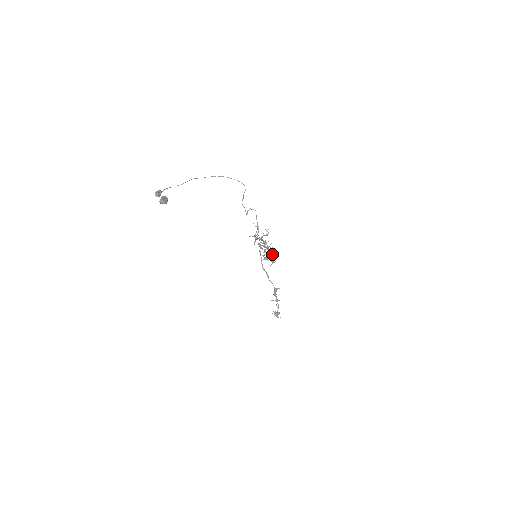
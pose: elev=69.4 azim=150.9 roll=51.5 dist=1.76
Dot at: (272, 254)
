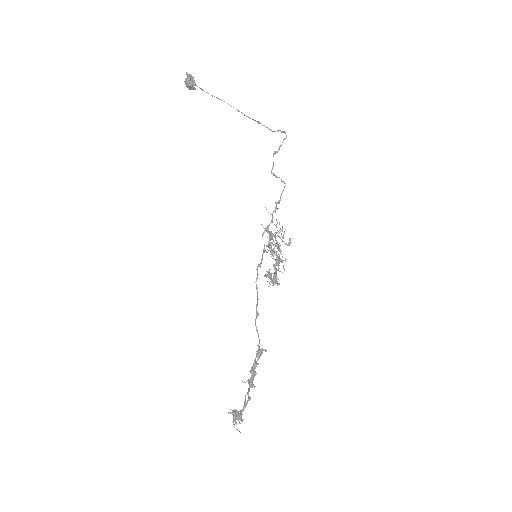
Dot at: occluded
